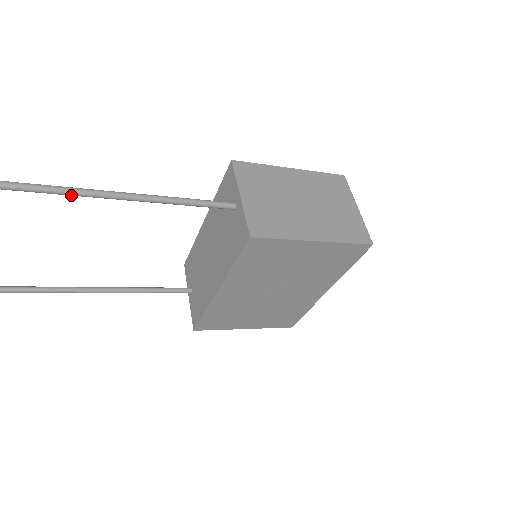
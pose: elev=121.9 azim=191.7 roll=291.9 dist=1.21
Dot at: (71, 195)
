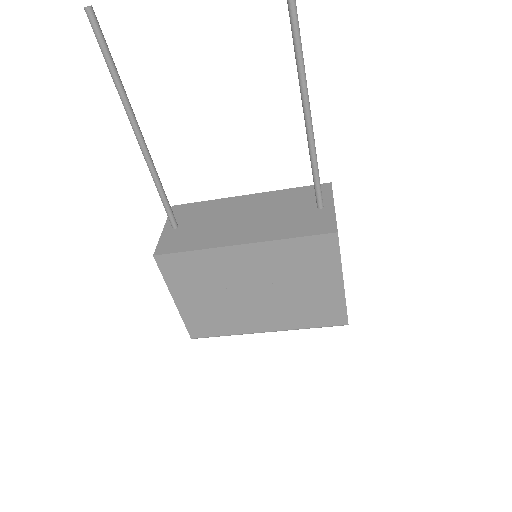
Dot at: (299, 68)
